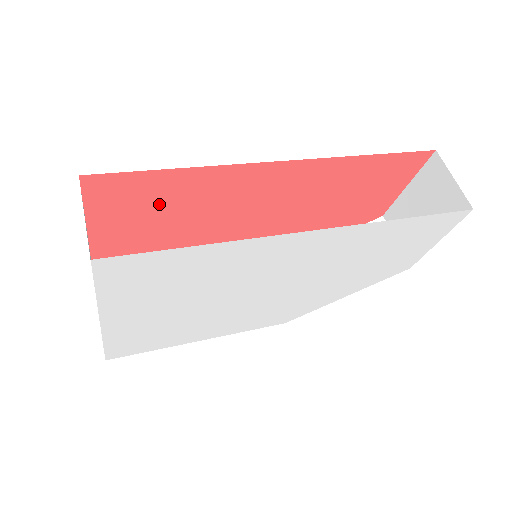
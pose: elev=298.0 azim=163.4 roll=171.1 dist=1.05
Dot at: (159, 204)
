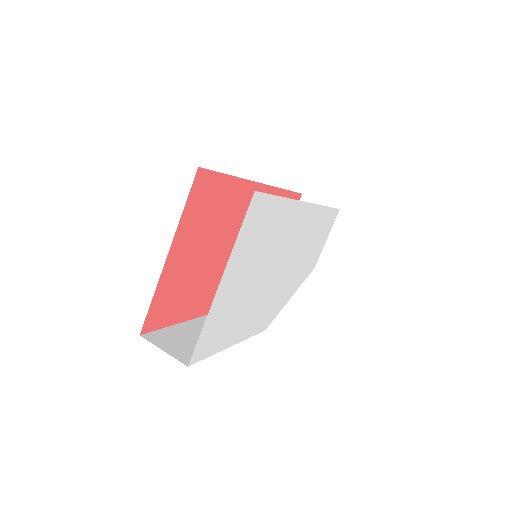
Dot at: (213, 209)
